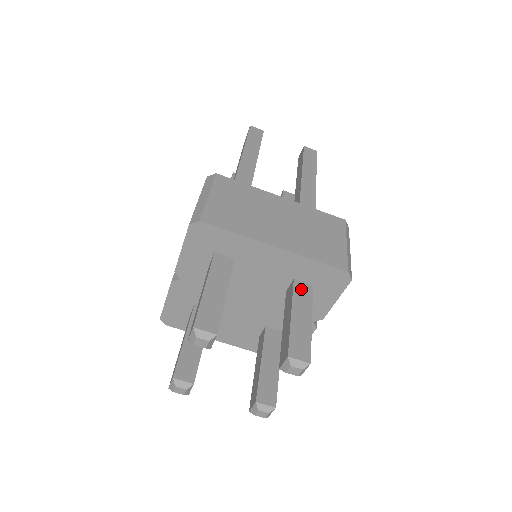
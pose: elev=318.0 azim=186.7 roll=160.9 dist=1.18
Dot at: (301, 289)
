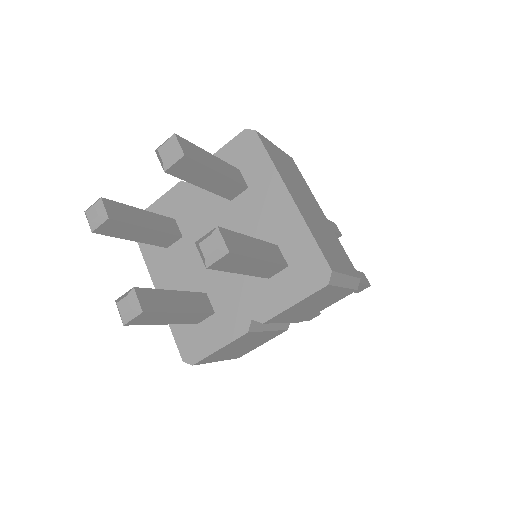
Dot at: (276, 252)
